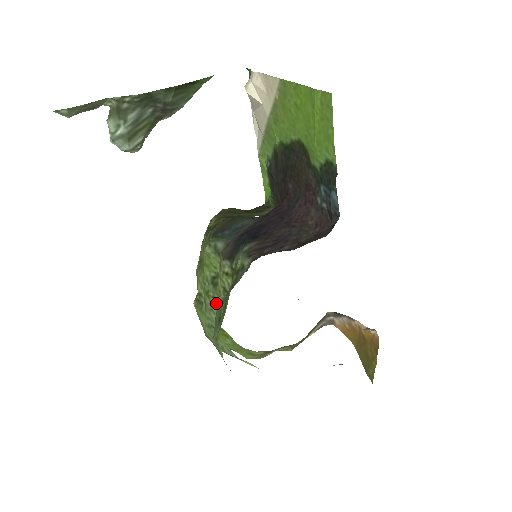
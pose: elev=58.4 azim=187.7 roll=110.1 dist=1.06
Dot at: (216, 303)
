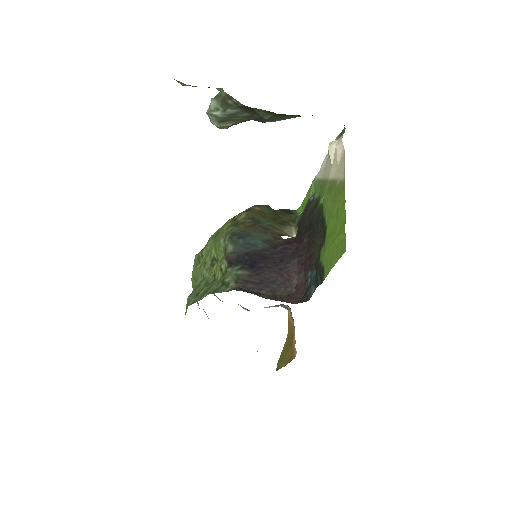
Dot at: (206, 275)
